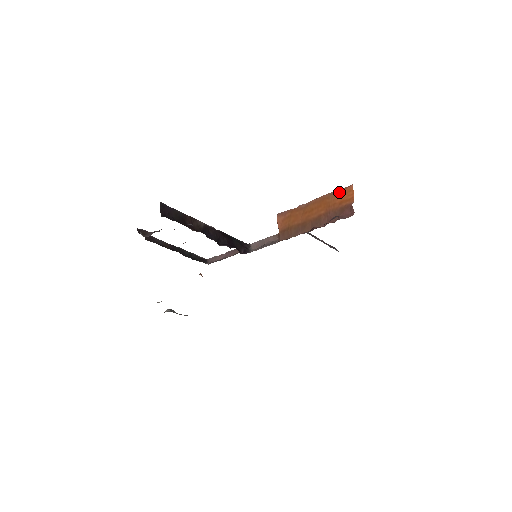
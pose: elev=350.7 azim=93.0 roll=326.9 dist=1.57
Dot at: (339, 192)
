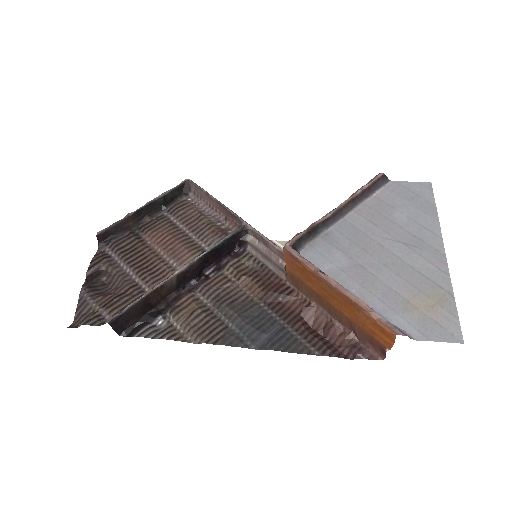
Dot at: (375, 322)
